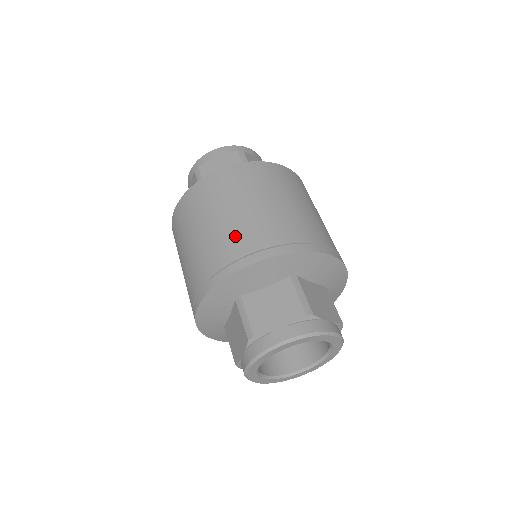
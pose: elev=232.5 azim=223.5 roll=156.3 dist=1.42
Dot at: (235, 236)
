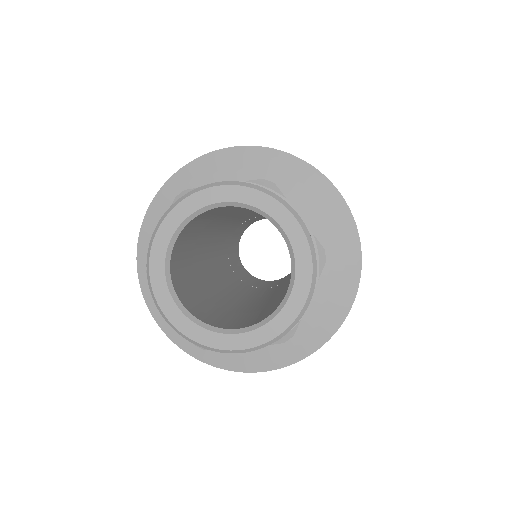
Dot at: occluded
